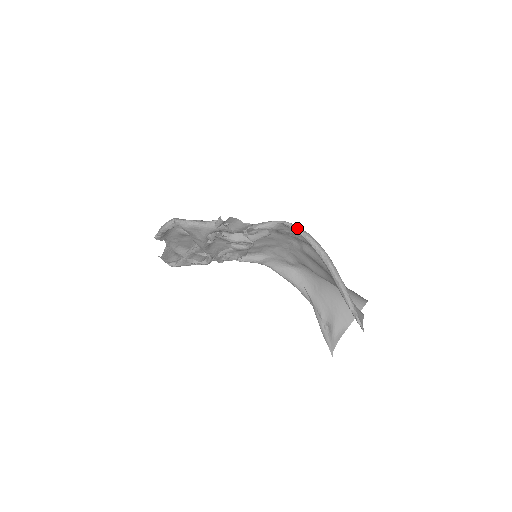
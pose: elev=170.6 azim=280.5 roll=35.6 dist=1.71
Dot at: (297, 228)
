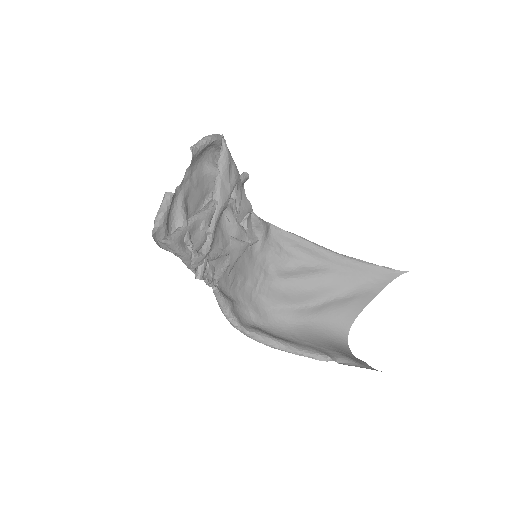
Dot at: (284, 230)
